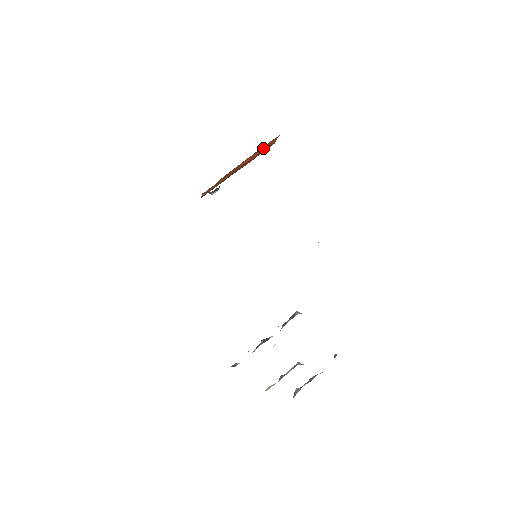
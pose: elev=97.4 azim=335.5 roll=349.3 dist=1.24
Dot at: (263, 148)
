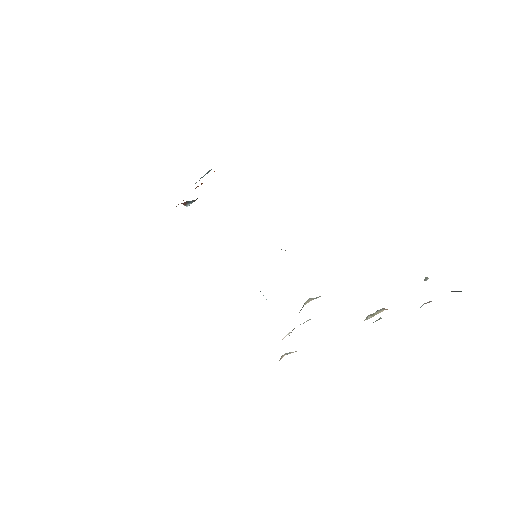
Dot at: (214, 171)
